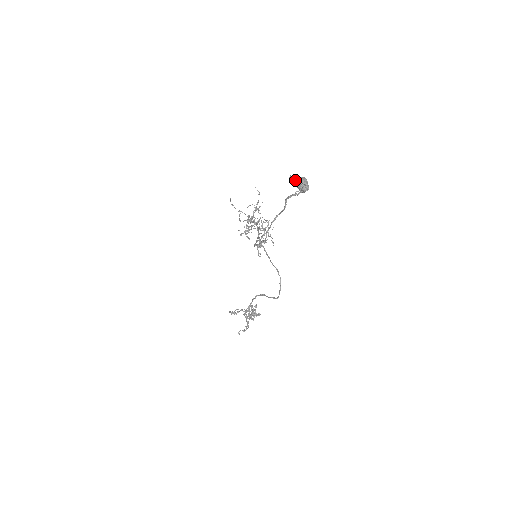
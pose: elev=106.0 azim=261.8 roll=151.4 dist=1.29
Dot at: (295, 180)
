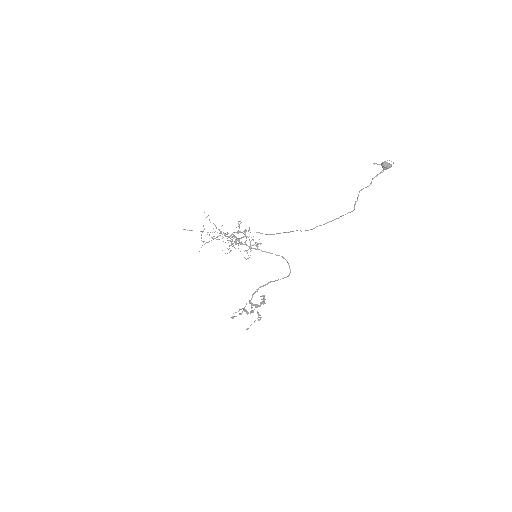
Dot at: (383, 164)
